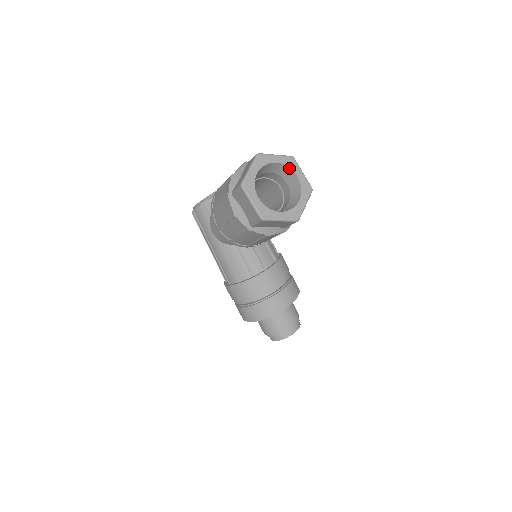
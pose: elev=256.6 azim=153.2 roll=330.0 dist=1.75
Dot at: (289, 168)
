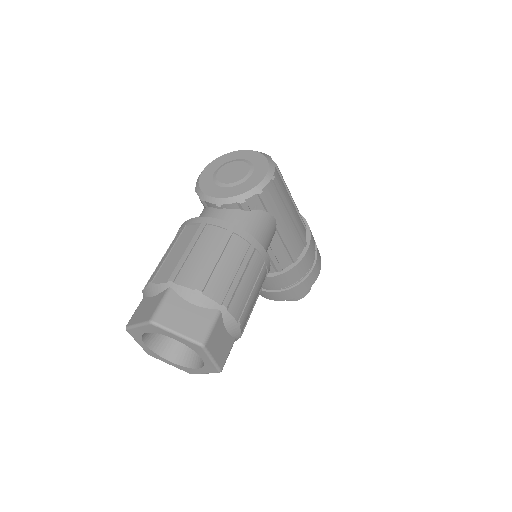
Dot at: (193, 349)
